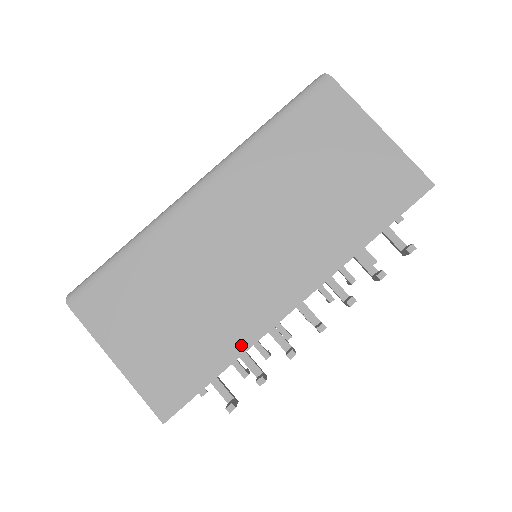
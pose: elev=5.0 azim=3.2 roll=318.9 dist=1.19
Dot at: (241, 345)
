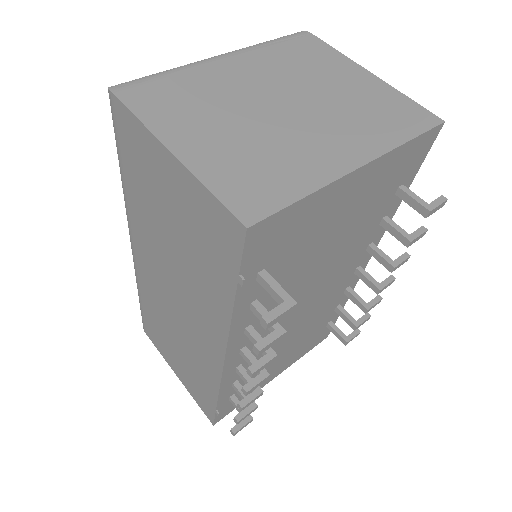
Dot at: (214, 386)
